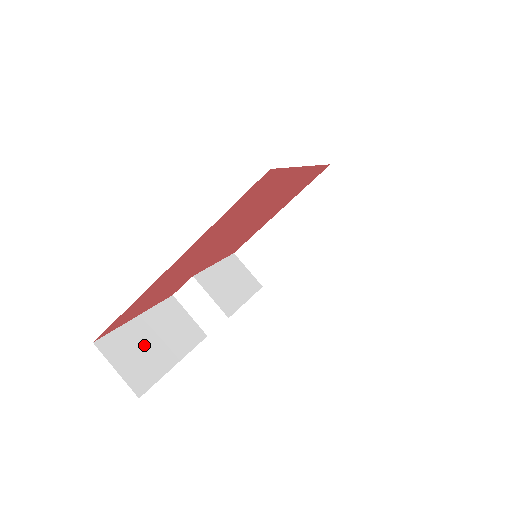
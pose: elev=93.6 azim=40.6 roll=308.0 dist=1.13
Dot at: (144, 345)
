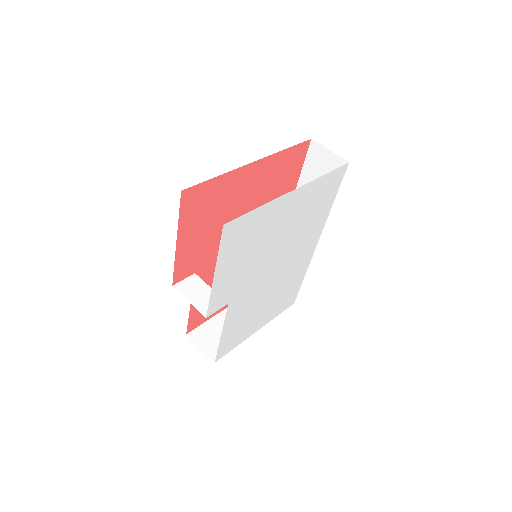
Dot at: occluded
